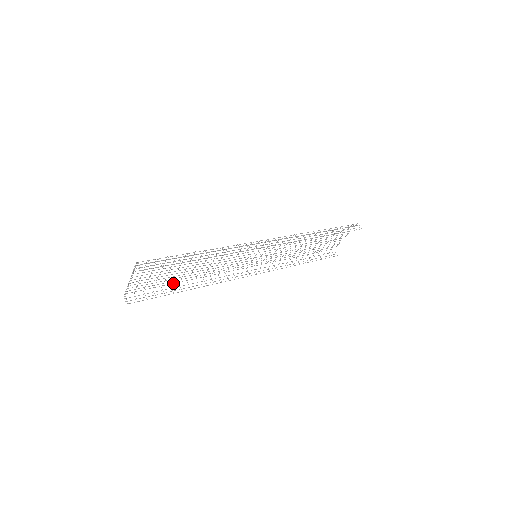
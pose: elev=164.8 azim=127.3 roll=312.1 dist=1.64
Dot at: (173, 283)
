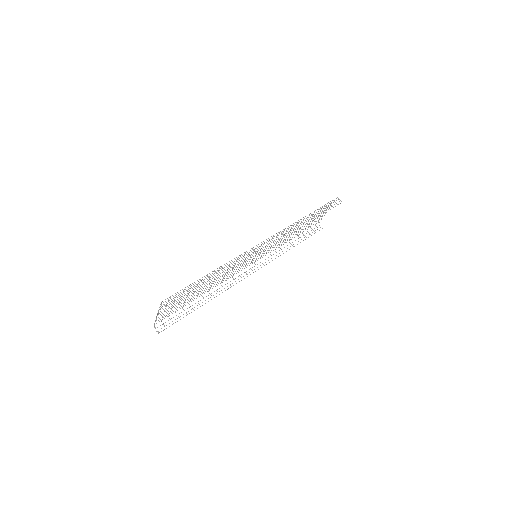
Dot at: (191, 301)
